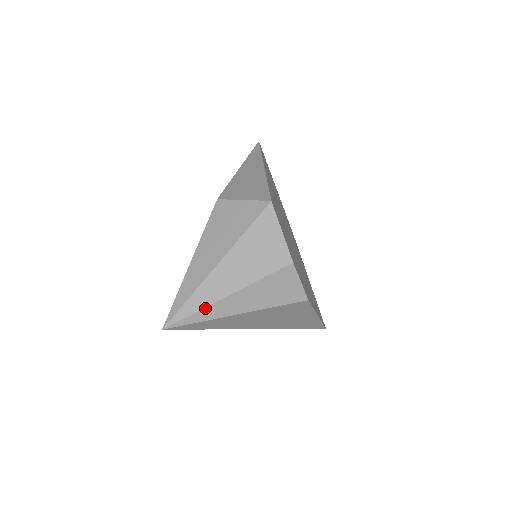
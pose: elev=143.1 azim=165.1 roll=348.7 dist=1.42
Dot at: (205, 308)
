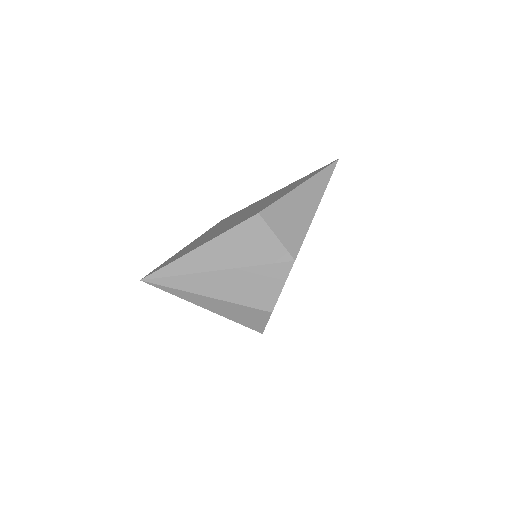
Dot at: (183, 291)
